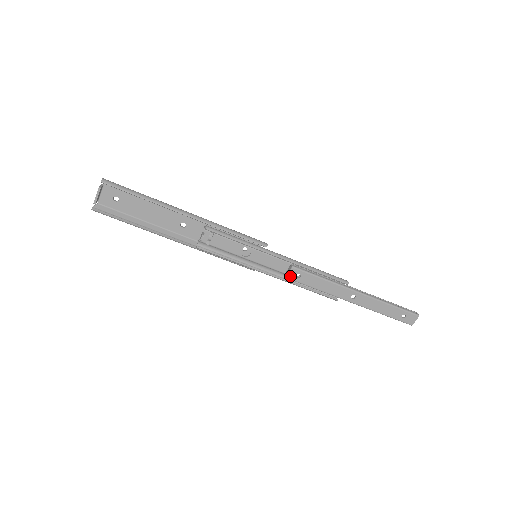
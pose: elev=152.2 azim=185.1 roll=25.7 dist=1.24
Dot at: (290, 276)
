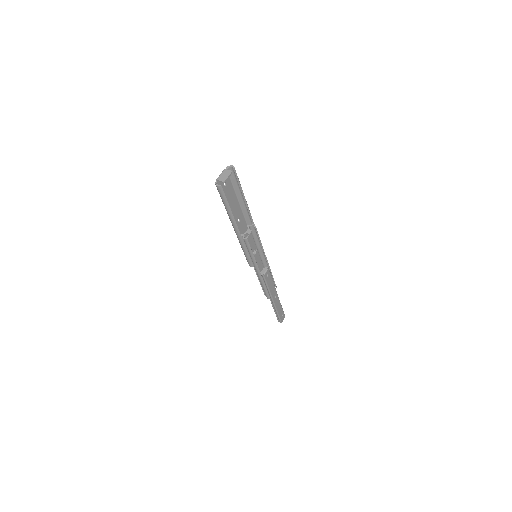
Dot at: (265, 275)
